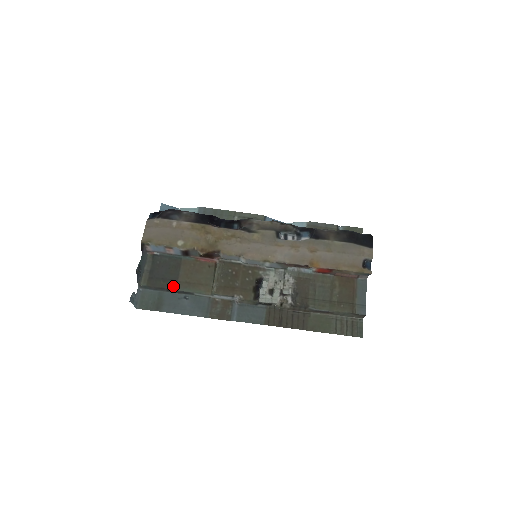
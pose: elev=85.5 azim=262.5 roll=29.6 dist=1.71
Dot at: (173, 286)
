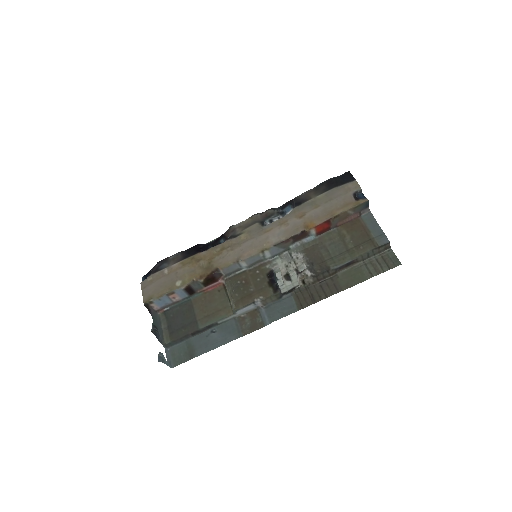
Dot at: (195, 327)
